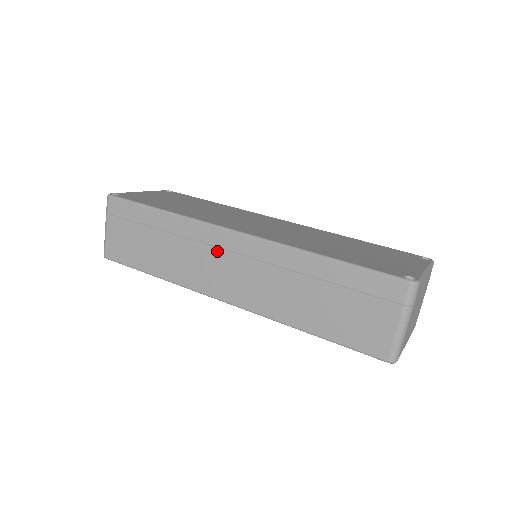
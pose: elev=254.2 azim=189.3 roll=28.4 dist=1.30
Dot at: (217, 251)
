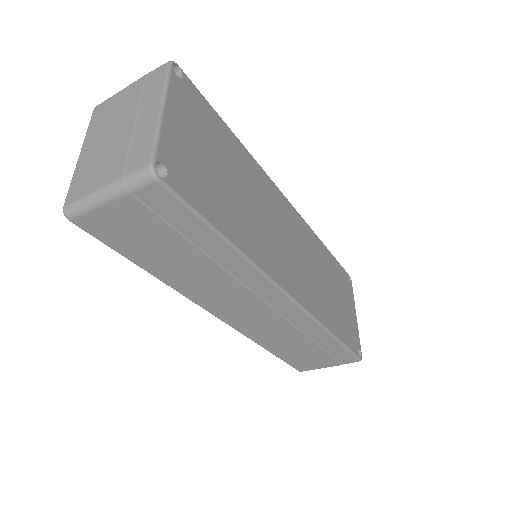
Dot at: (257, 299)
